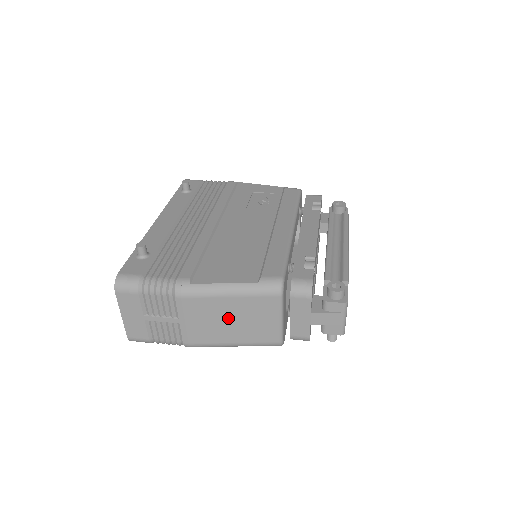
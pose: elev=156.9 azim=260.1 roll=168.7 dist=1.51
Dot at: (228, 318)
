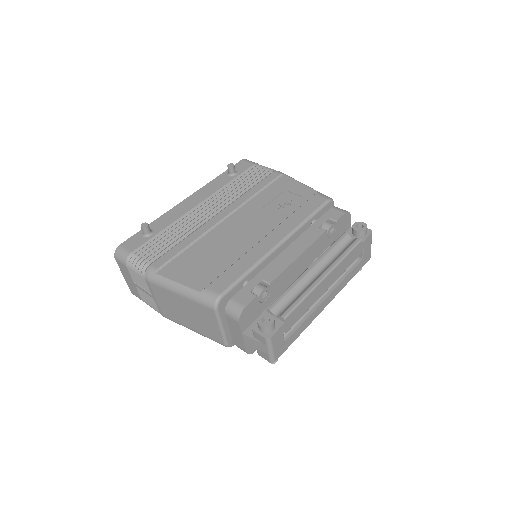
Dot at: (183, 310)
